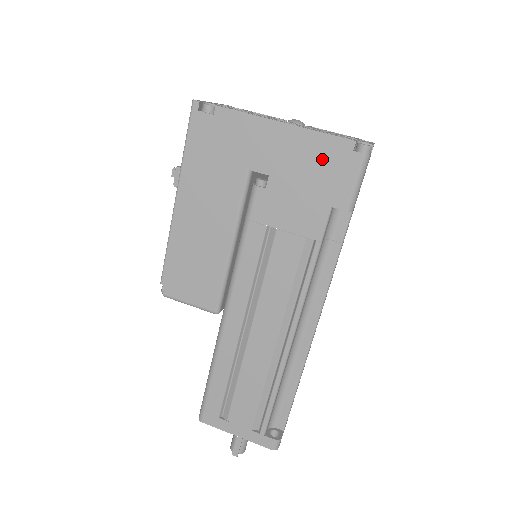
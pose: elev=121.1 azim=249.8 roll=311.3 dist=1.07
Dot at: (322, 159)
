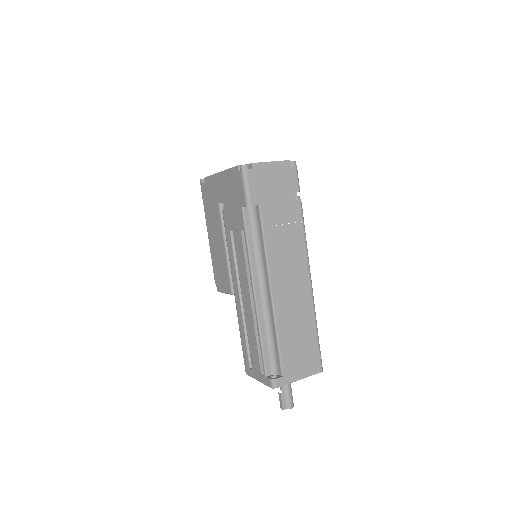
Dot at: (232, 183)
